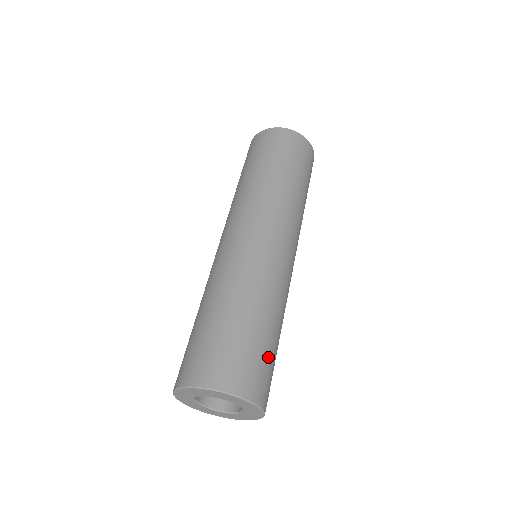
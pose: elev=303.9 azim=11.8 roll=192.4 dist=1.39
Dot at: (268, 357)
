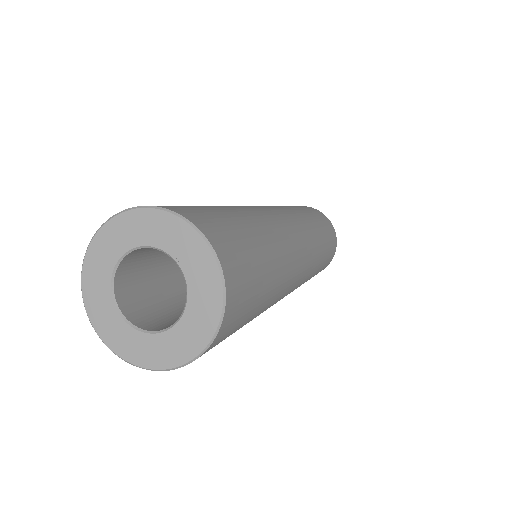
Dot at: occluded
